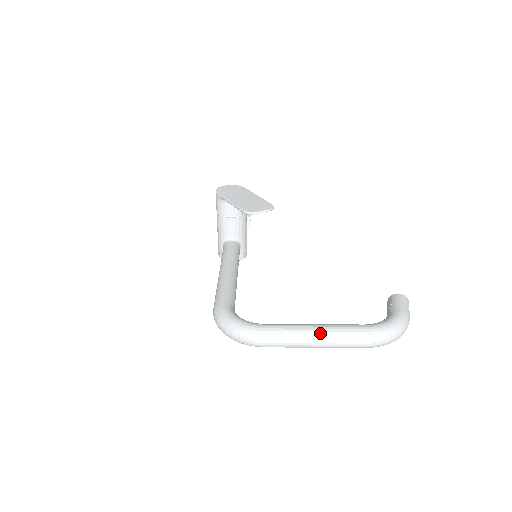
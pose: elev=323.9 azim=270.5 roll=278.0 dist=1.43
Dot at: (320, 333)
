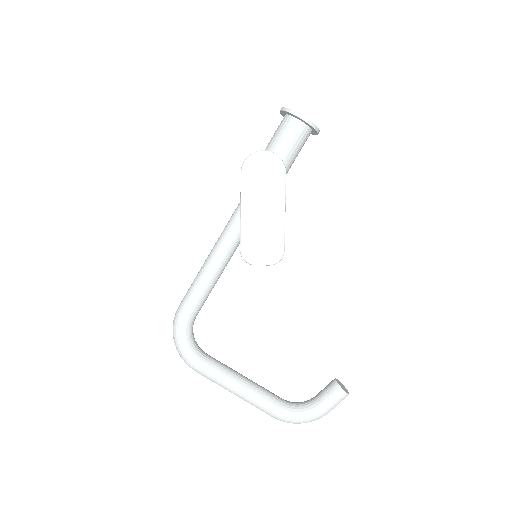
Dot at: (238, 395)
